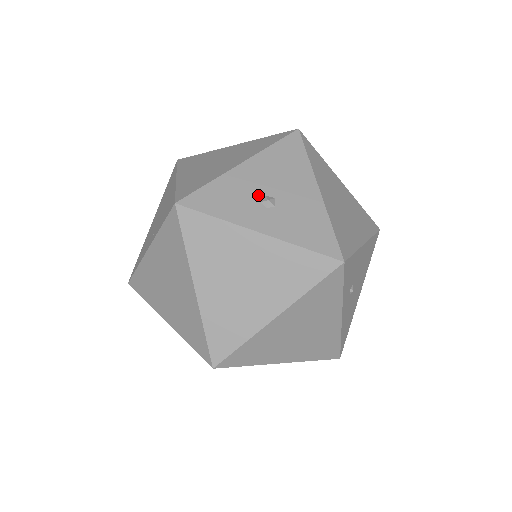
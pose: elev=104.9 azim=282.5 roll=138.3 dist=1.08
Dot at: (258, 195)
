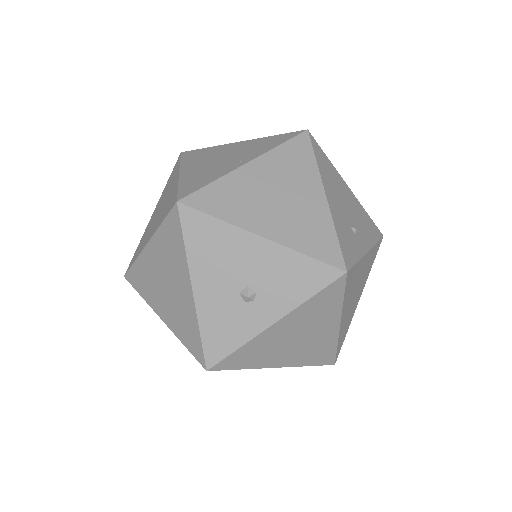
Dot at: (236, 299)
